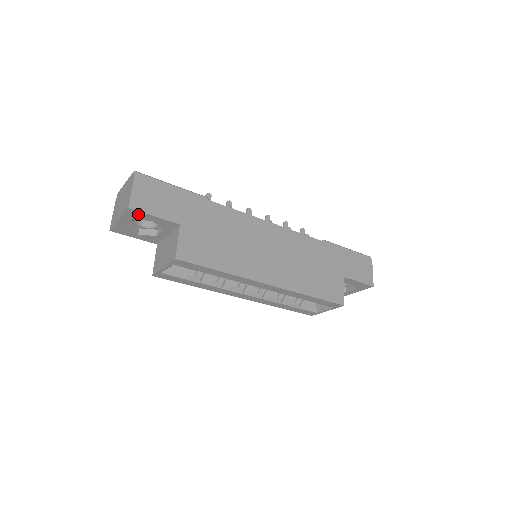
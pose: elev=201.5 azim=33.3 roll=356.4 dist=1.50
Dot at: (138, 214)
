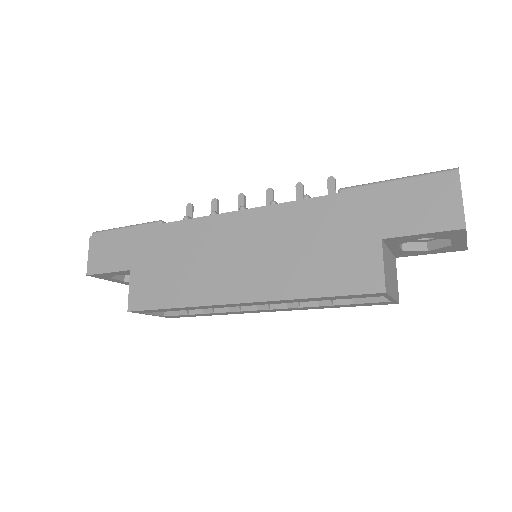
Dot at: (101, 275)
